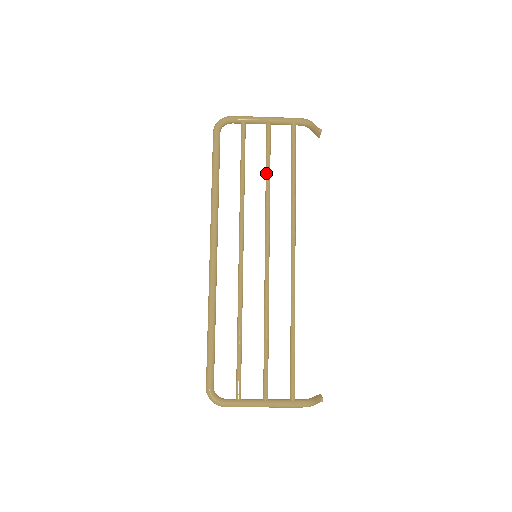
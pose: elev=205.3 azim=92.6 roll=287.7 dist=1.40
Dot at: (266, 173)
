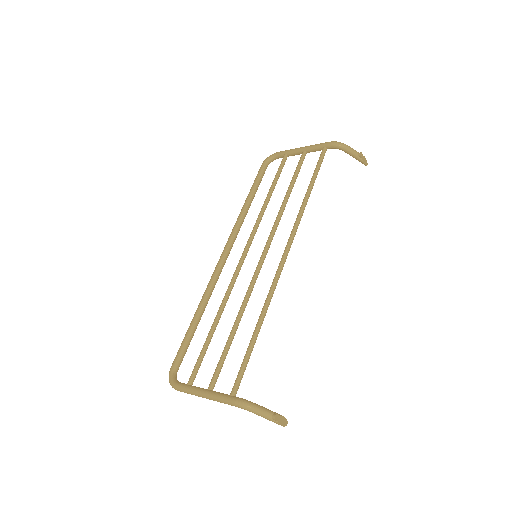
Dot at: (288, 188)
